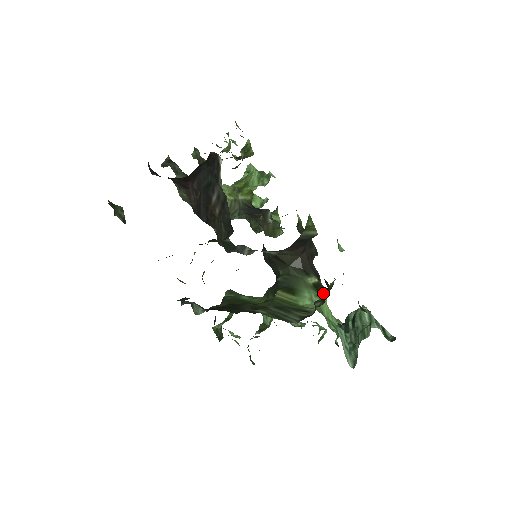
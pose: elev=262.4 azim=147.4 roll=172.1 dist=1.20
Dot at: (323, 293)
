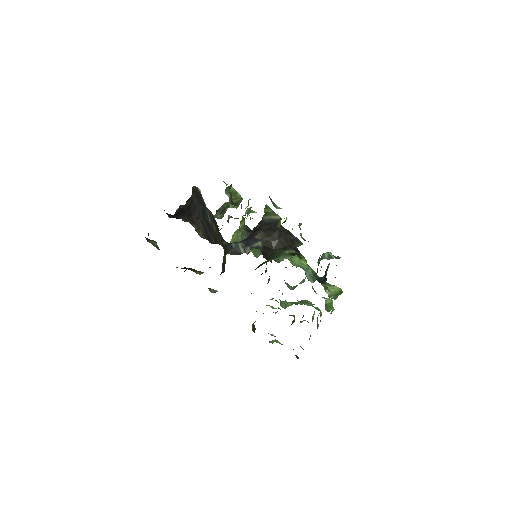
Dot at: occluded
